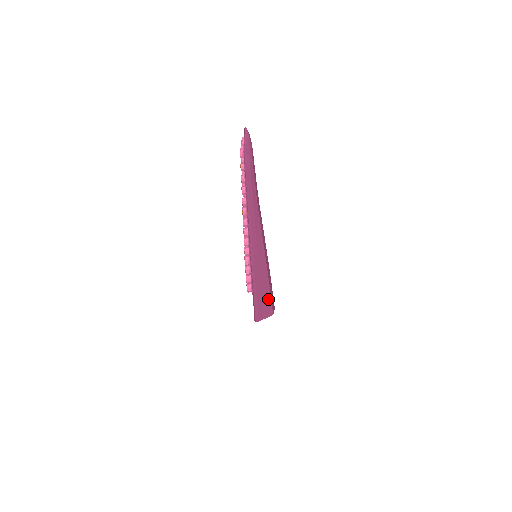
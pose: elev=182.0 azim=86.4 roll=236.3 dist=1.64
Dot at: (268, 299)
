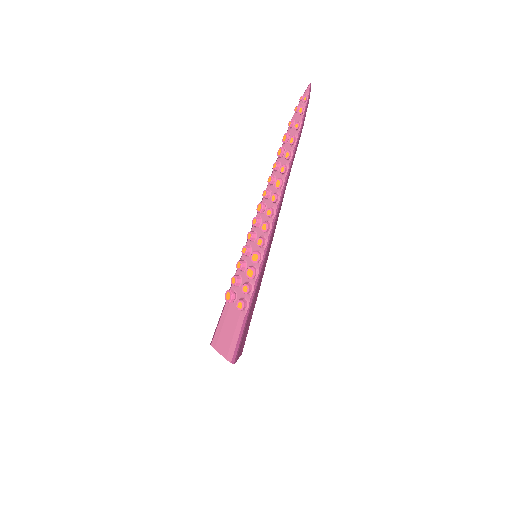
Dot at: (249, 323)
